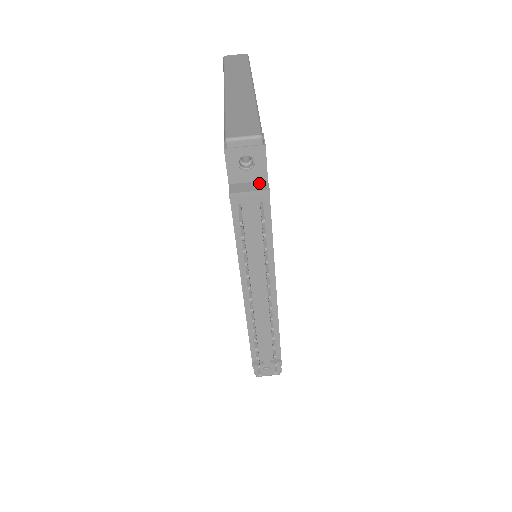
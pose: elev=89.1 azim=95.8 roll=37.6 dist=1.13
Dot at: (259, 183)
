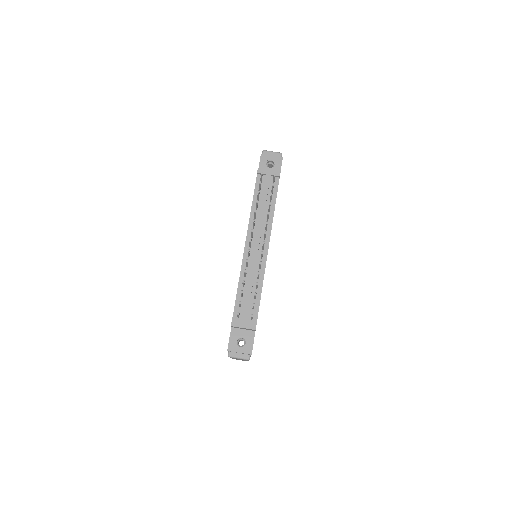
Dot at: occluded
